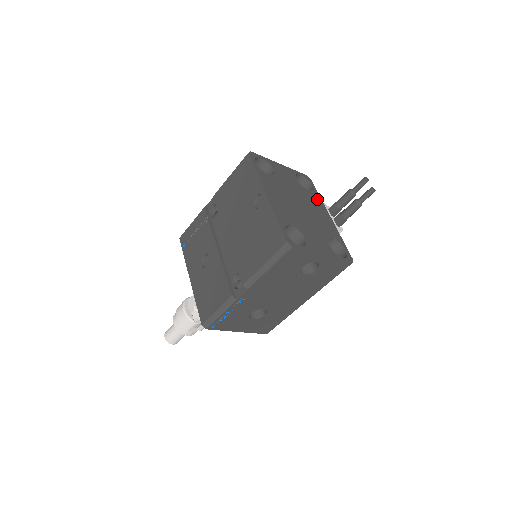
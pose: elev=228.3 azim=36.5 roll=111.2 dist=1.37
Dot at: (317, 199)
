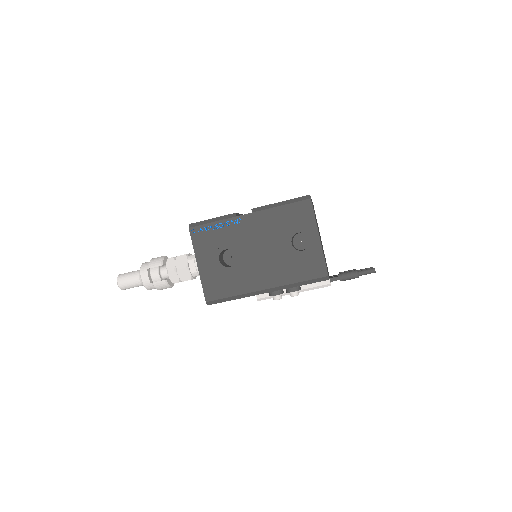
Dot at: occluded
